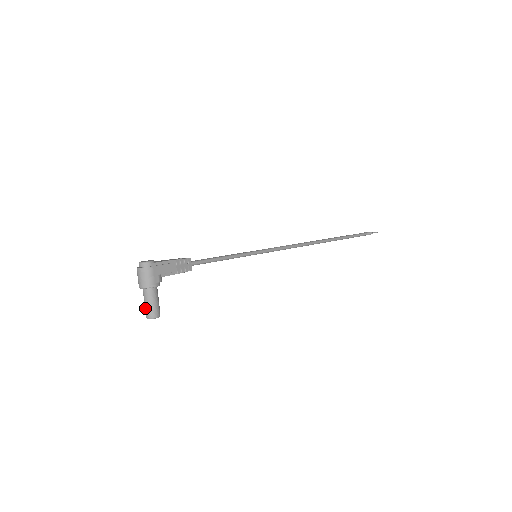
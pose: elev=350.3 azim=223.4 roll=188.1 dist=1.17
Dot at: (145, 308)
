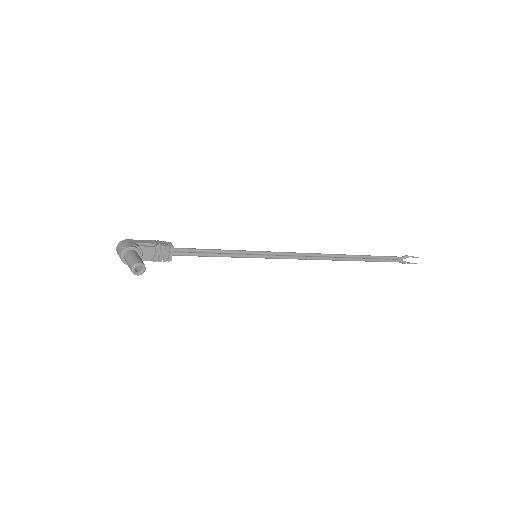
Dot at: (128, 266)
